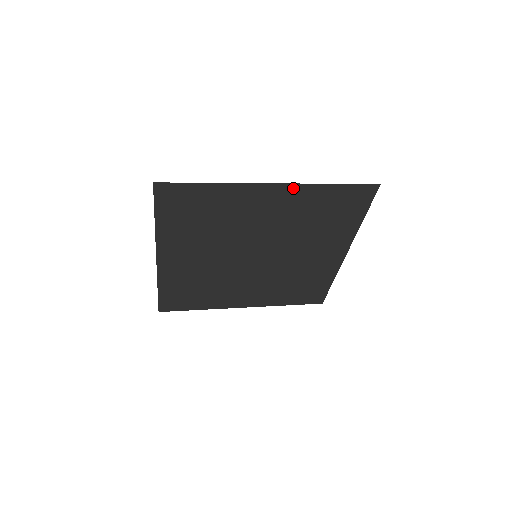
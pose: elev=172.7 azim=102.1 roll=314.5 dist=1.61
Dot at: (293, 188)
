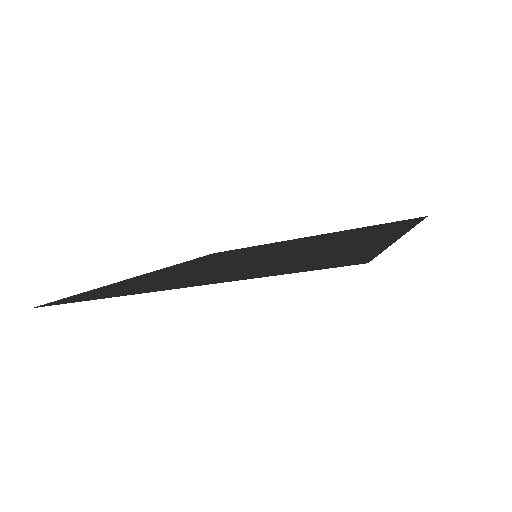
Dot at: (404, 229)
